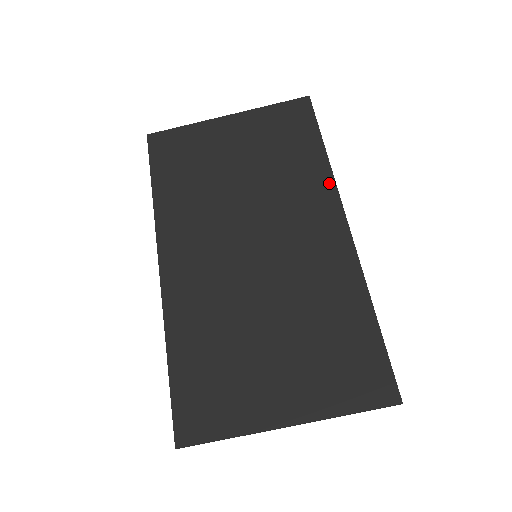
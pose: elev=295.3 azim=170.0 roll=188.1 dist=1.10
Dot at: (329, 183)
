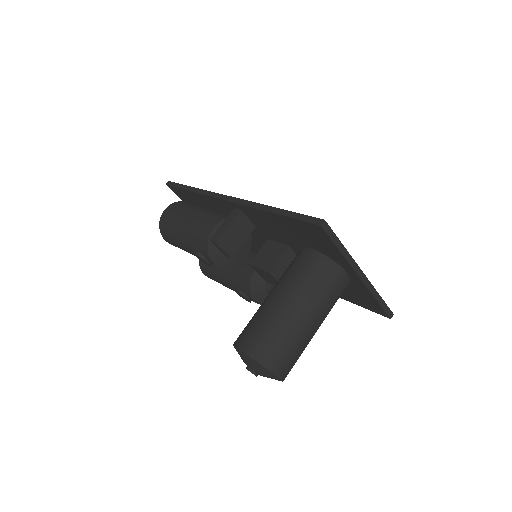
Dot at: occluded
